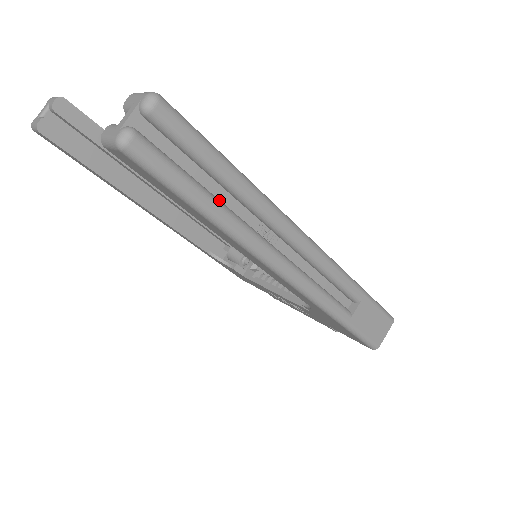
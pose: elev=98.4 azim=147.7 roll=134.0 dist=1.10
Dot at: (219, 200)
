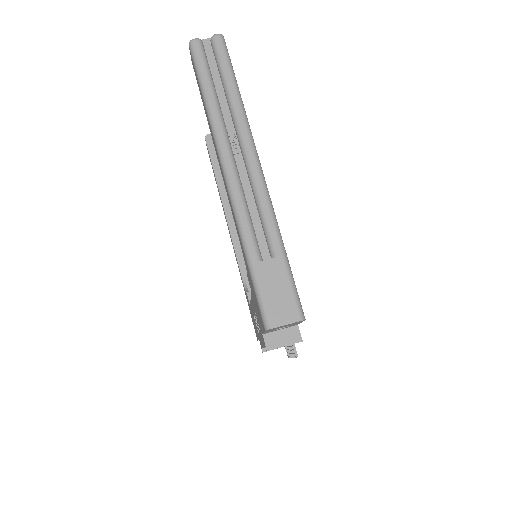
Dot at: (218, 98)
